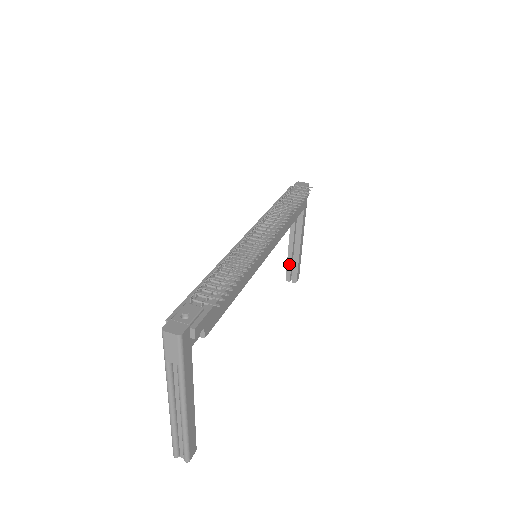
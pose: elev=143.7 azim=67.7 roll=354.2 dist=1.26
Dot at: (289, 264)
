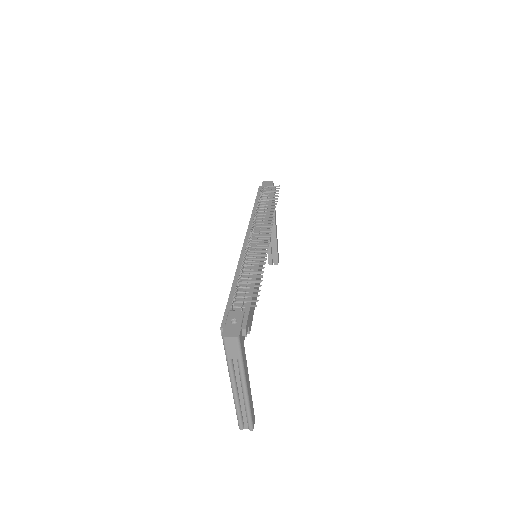
Dot at: (269, 251)
